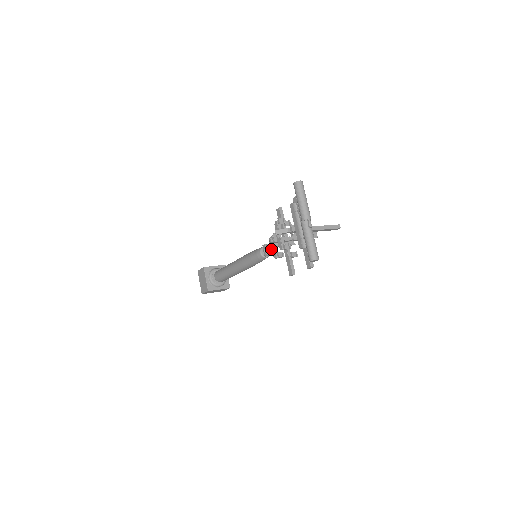
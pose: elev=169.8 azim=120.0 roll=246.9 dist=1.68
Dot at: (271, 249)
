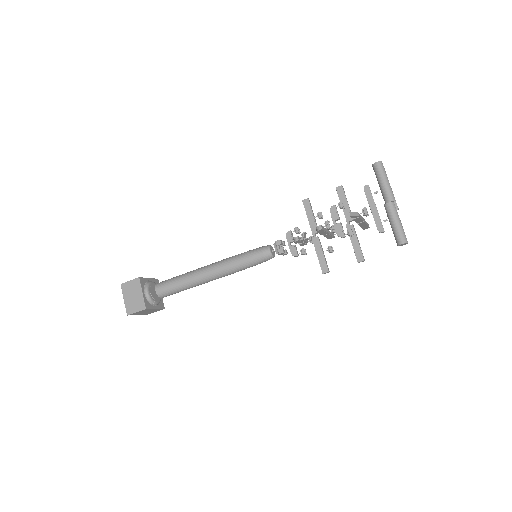
Dot at: (283, 247)
